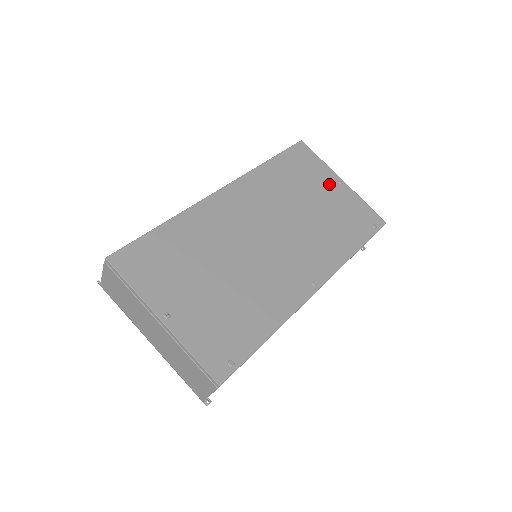
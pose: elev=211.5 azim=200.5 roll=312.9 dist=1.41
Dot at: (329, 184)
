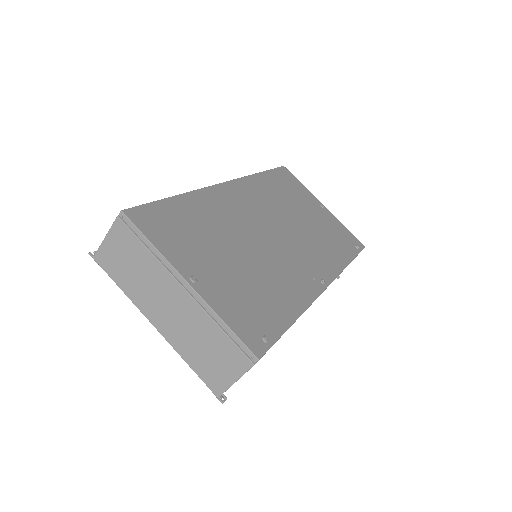
Dot at: (314, 205)
